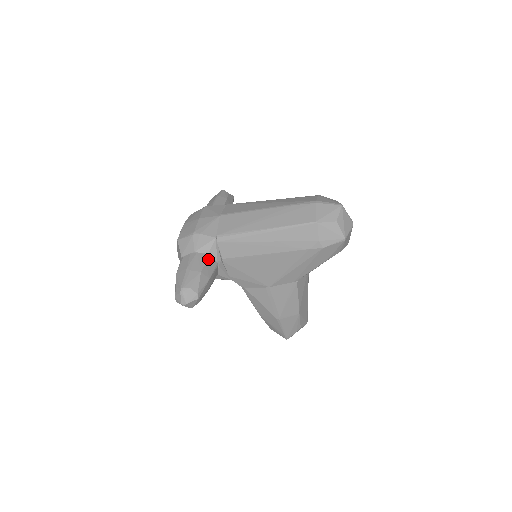
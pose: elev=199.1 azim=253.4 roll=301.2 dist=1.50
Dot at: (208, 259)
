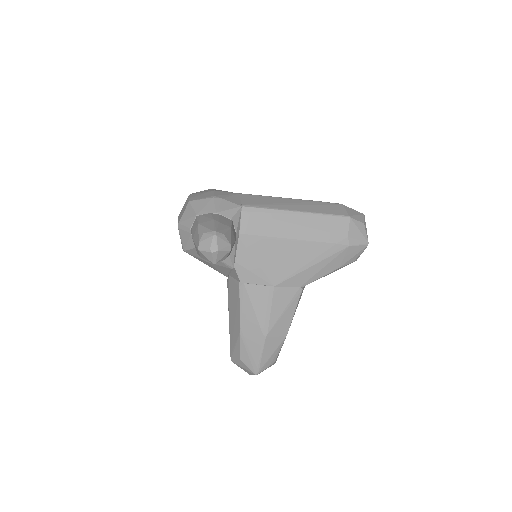
Dot at: (232, 223)
